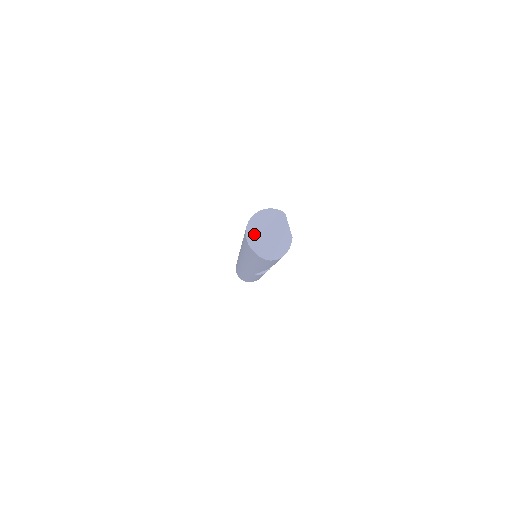
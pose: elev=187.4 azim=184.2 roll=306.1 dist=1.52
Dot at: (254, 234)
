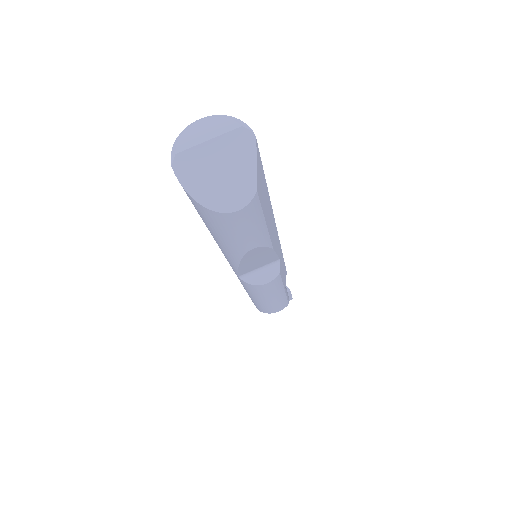
Dot at: (186, 139)
